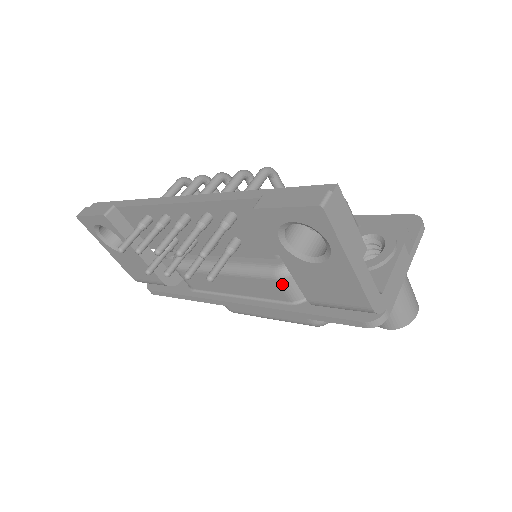
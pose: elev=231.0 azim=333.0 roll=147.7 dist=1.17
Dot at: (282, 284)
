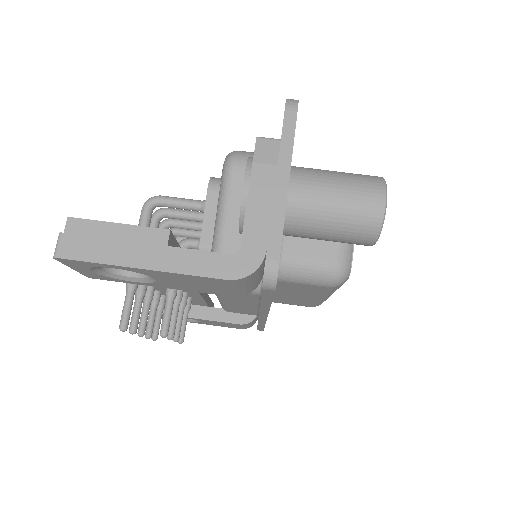
Dot at: occluded
